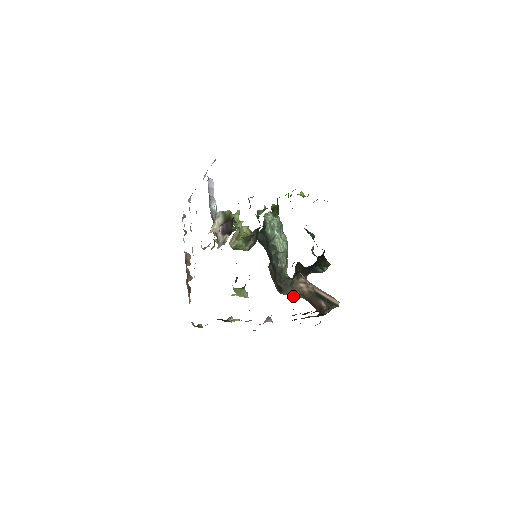
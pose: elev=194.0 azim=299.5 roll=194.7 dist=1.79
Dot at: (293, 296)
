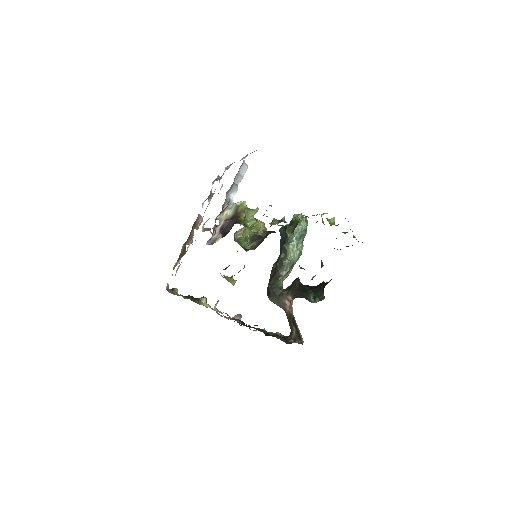
Dot at: occluded
